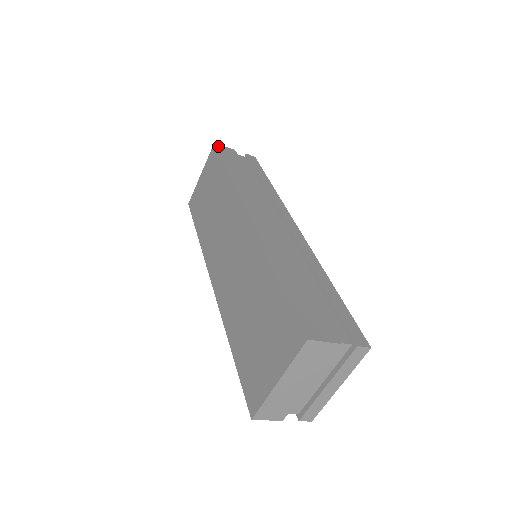
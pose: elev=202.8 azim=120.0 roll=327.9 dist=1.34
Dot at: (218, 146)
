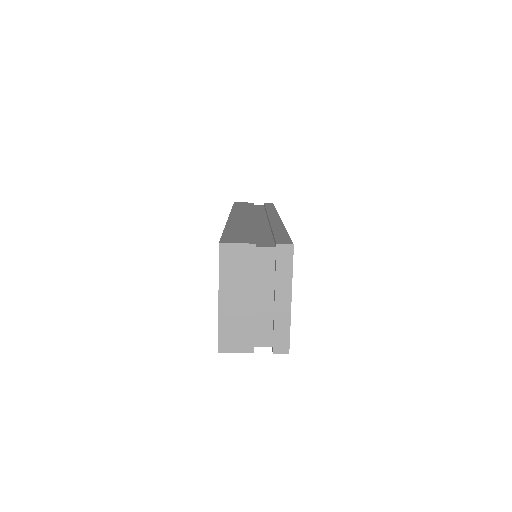
Dot at: occluded
